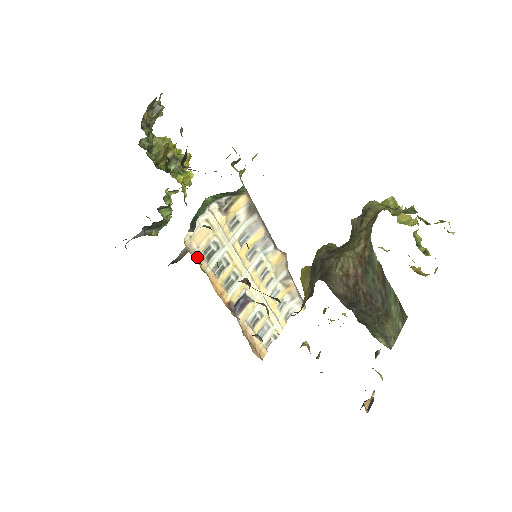
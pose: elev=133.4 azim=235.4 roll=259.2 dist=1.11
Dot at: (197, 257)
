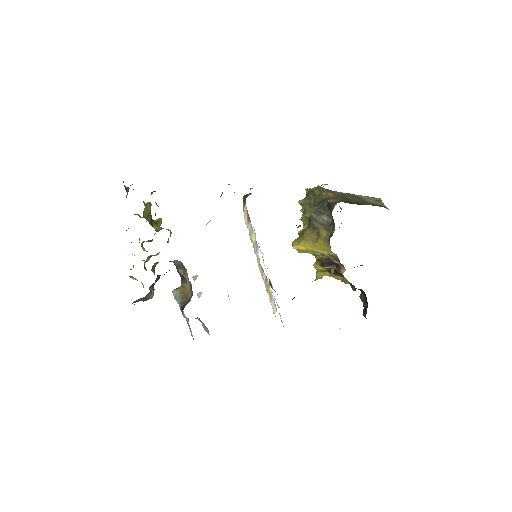
Dot at: occluded
